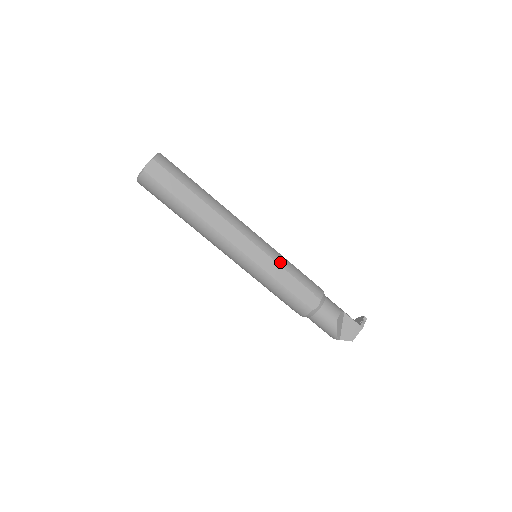
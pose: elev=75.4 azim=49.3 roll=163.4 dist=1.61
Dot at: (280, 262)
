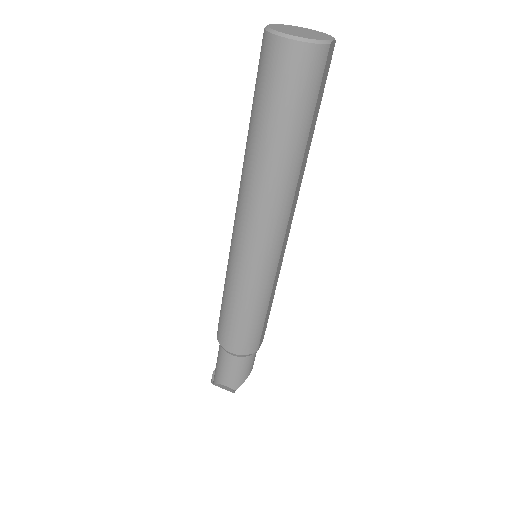
Dot at: (277, 280)
